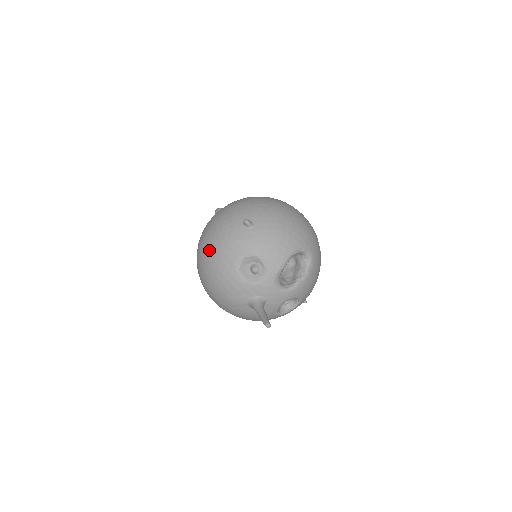
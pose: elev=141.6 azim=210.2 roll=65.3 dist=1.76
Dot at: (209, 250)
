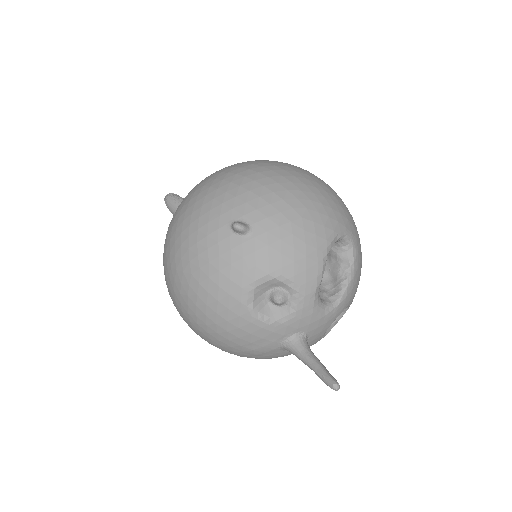
Dot at: (189, 288)
